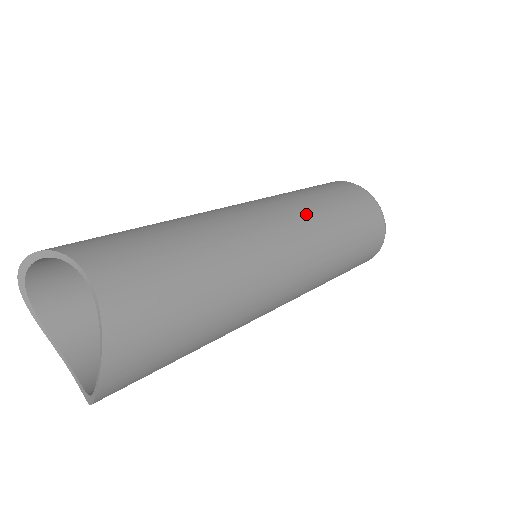
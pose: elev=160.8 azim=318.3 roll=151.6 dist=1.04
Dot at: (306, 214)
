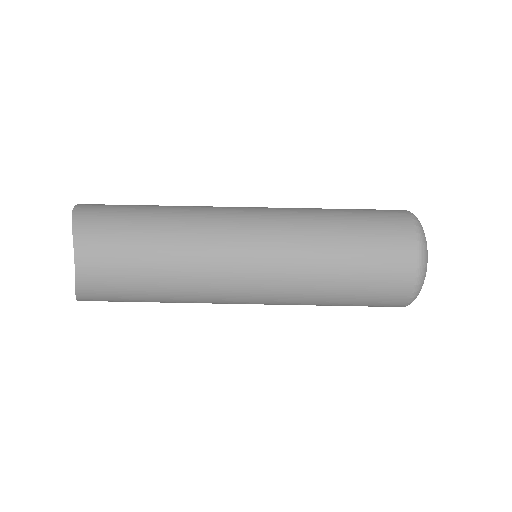
Dot at: (292, 274)
